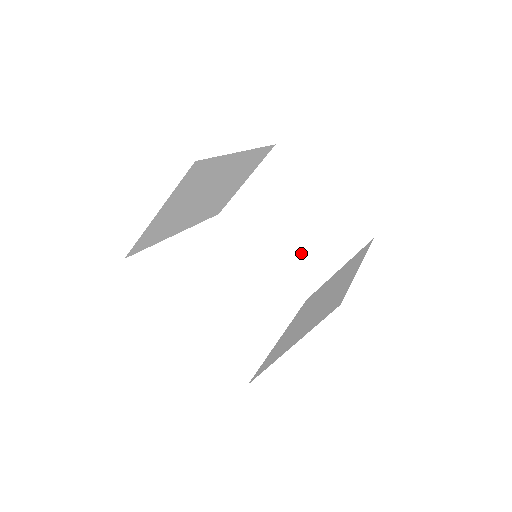
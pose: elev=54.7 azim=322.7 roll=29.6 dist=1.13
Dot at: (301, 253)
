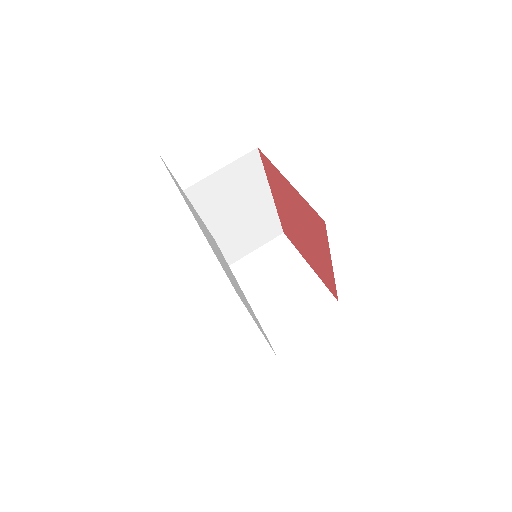
Dot at: (278, 306)
